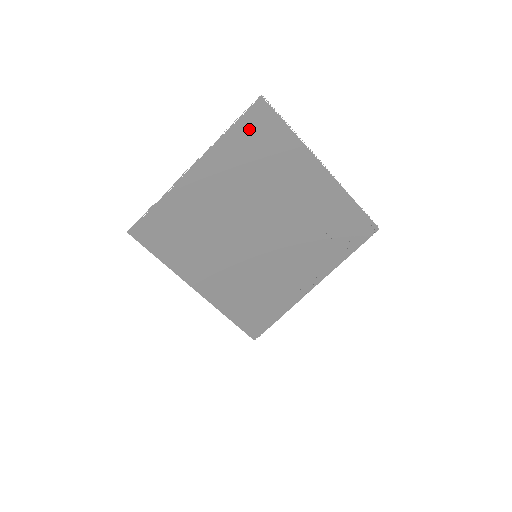
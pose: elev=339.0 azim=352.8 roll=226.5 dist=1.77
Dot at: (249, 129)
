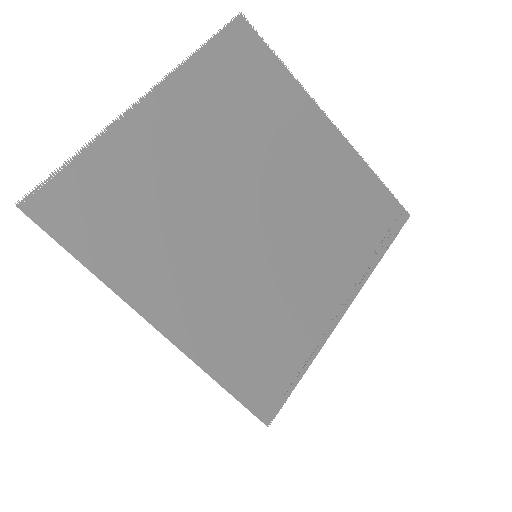
Dot at: (228, 54)
